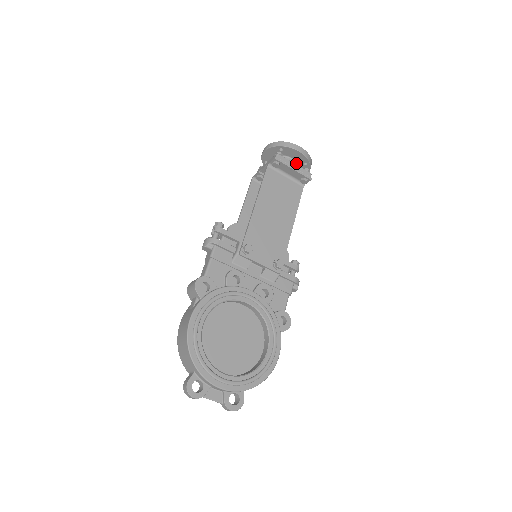
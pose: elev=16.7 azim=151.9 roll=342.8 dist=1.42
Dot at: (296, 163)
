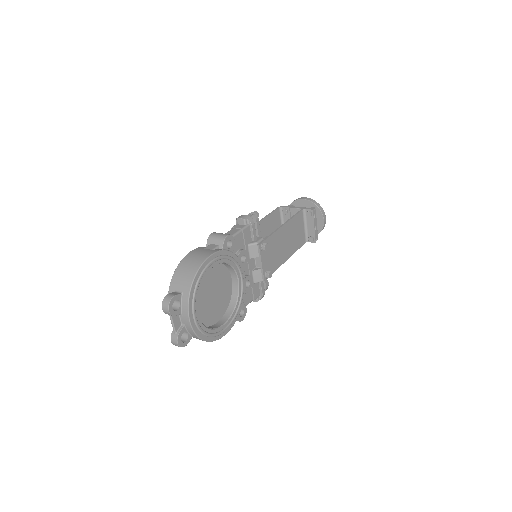
Dot at: occluded
